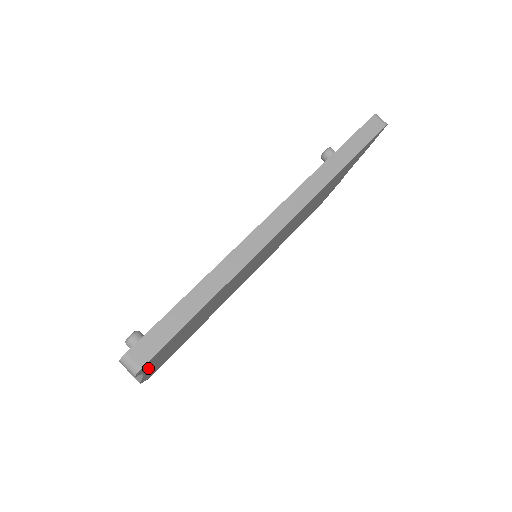
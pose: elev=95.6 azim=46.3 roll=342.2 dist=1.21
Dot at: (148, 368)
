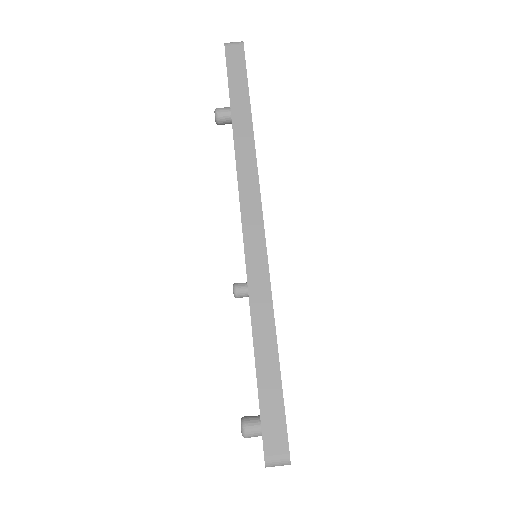
Dot at: occluded
